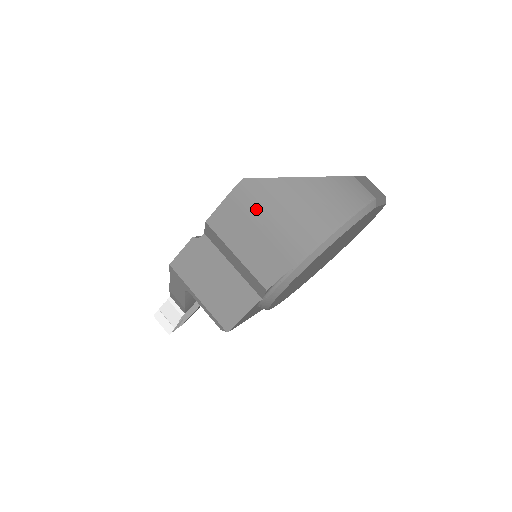
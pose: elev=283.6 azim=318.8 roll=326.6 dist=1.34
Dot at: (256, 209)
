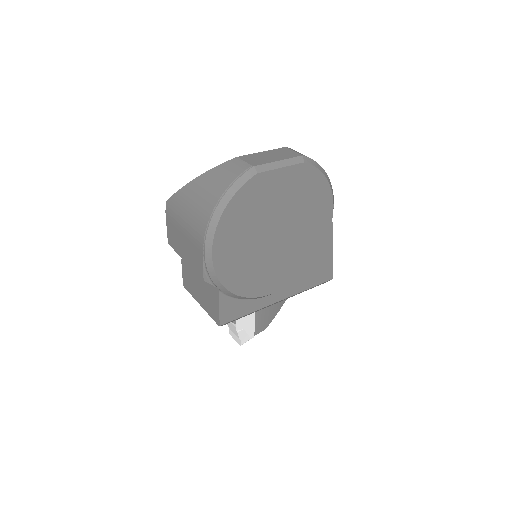
Dot at: (177, 219)
